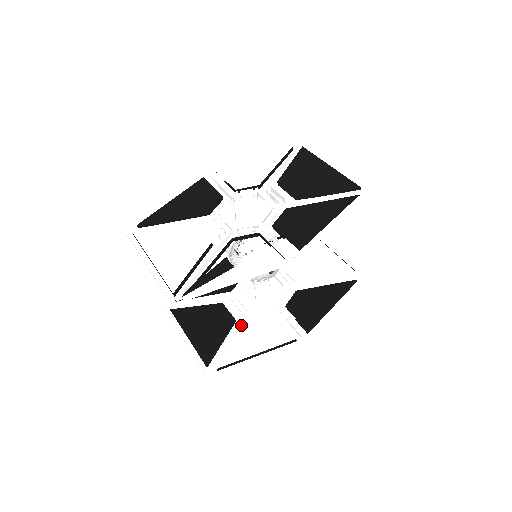
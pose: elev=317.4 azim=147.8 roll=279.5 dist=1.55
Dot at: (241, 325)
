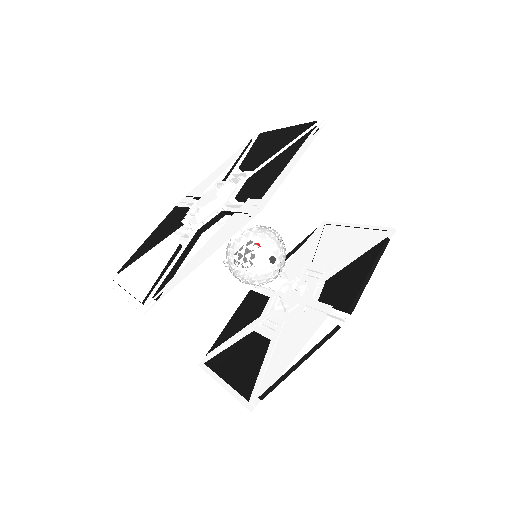
Dot at: (276, 342)
